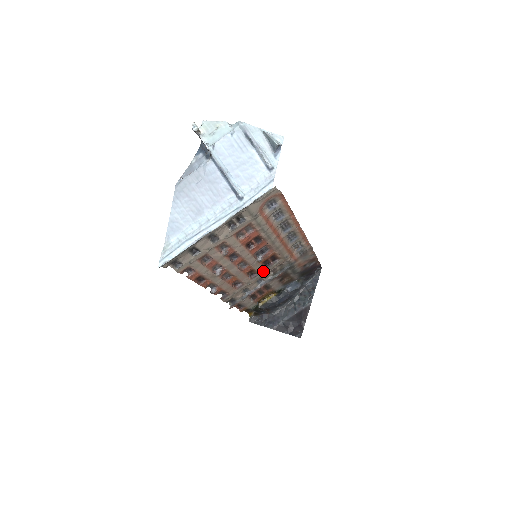
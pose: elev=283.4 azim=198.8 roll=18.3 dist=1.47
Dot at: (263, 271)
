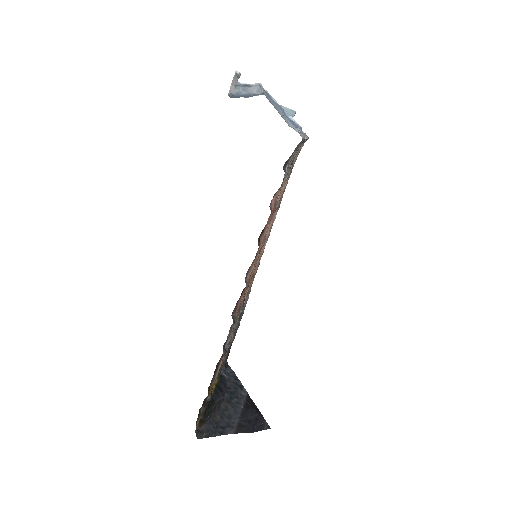
Dot at: (245, 297)
